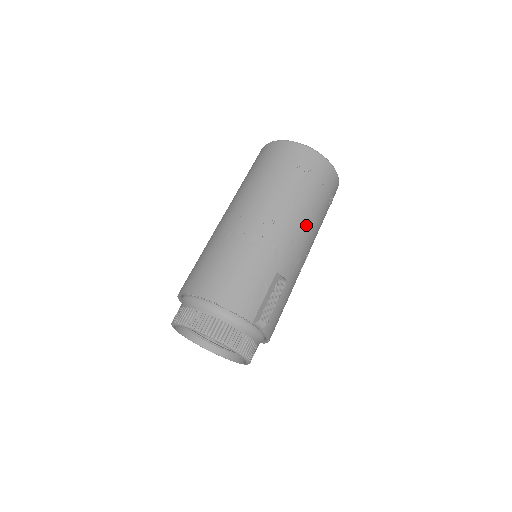
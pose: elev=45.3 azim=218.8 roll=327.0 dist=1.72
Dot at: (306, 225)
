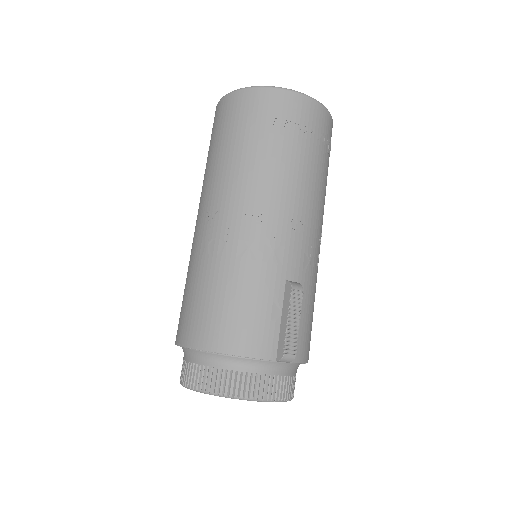
Dot at: (305, 198)
